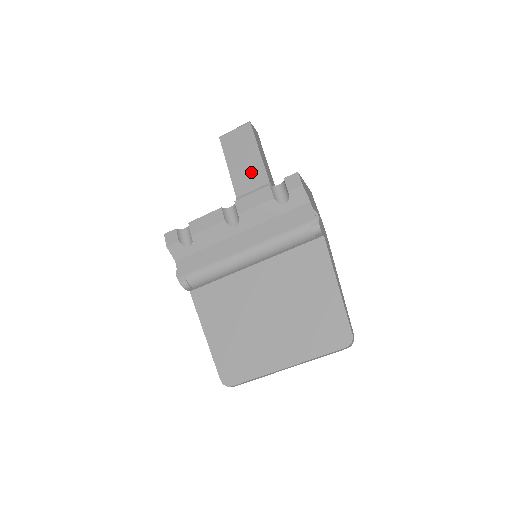
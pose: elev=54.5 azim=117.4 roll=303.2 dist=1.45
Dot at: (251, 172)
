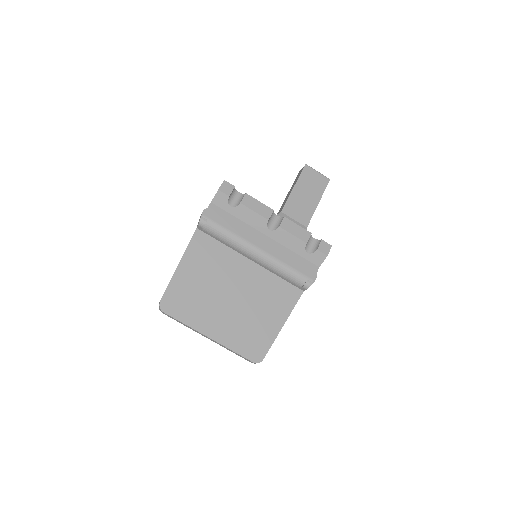
Dot at: (303, 208)
